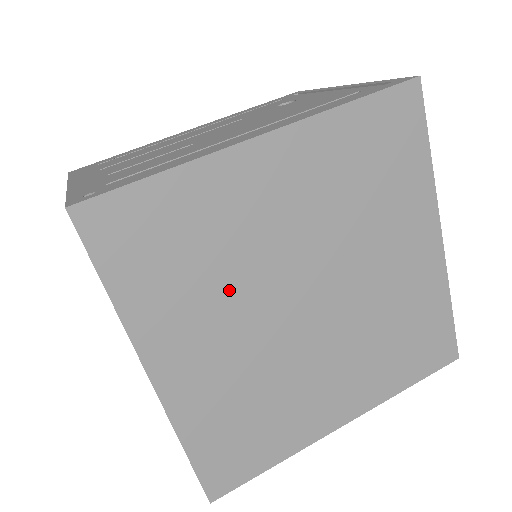
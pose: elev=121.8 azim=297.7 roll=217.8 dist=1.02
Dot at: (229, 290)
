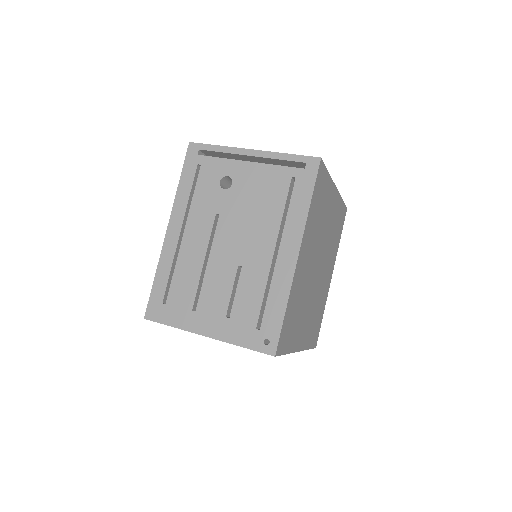
Dot at: (305, 302)
